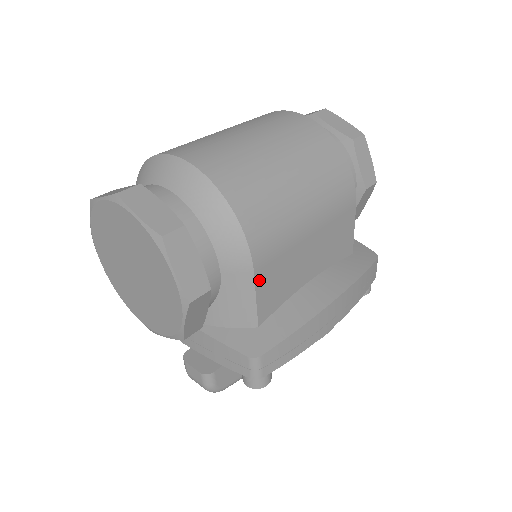
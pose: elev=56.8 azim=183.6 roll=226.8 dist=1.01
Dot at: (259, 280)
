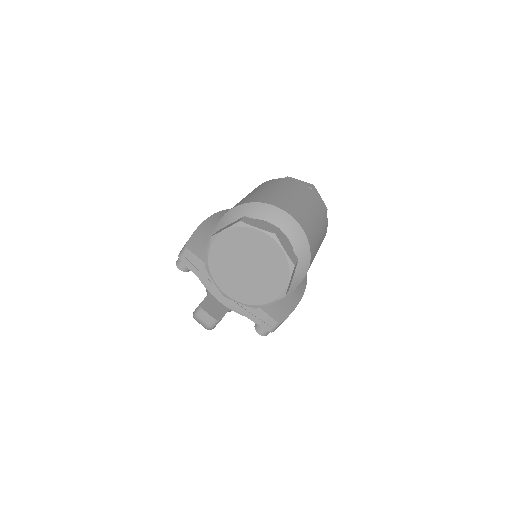
Dot at: occluded
